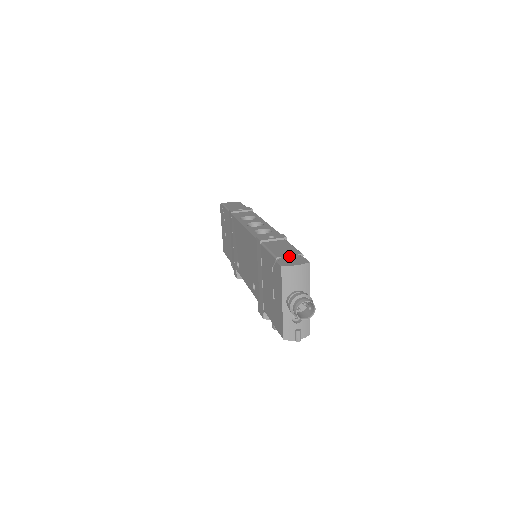
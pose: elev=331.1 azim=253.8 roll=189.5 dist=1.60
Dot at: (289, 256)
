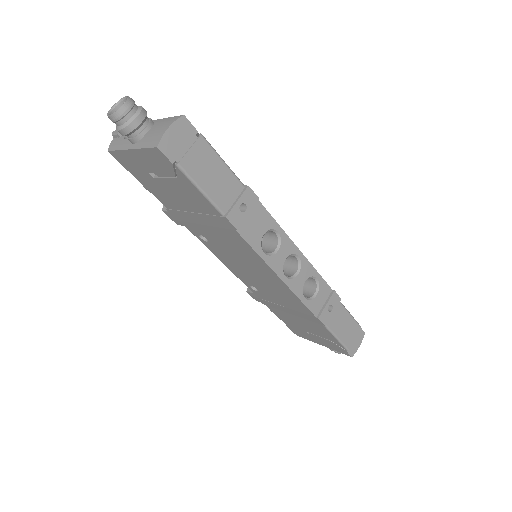
Dot at: (354, 339)
